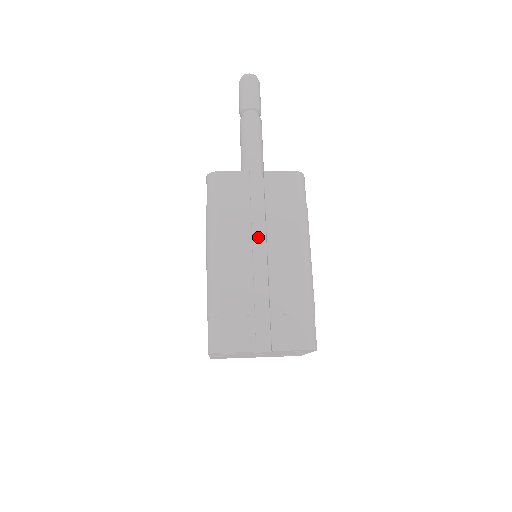
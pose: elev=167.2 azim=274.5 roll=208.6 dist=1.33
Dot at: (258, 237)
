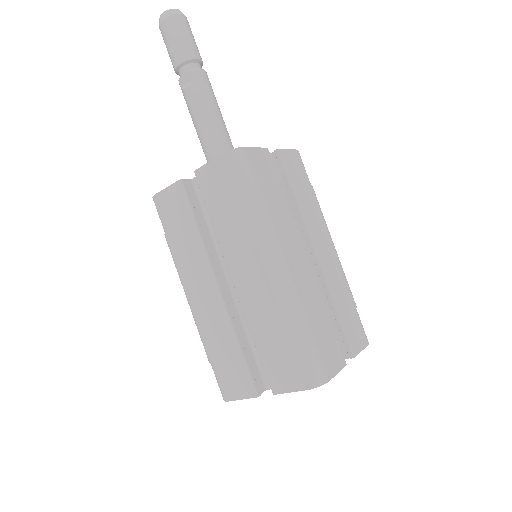
Dot at: occluded
